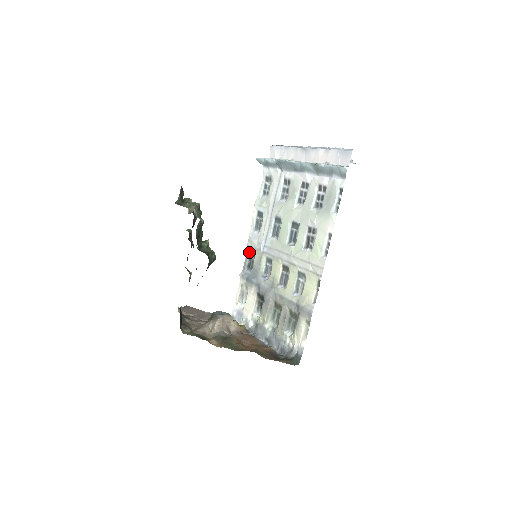
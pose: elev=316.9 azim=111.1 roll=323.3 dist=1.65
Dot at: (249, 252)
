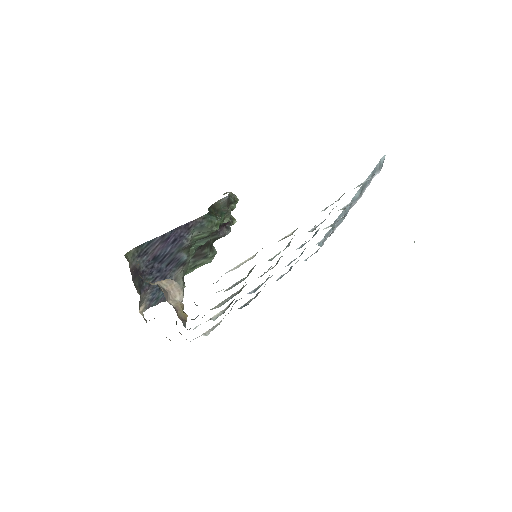
Dot at: (255, 296)
